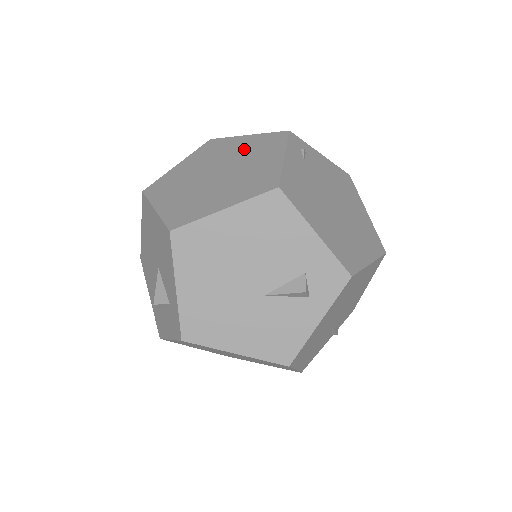
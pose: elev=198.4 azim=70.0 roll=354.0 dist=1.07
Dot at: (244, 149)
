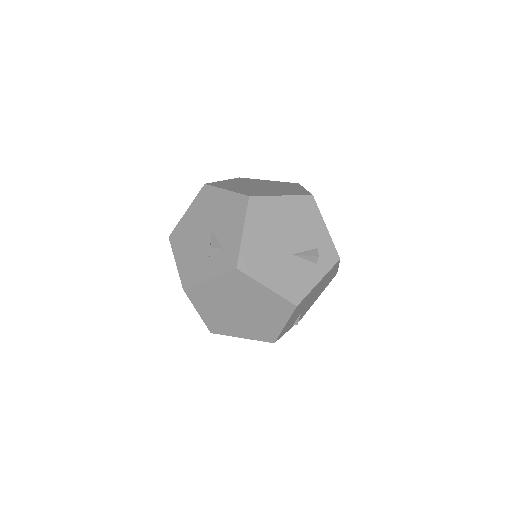
Dot at: (272, 183)
